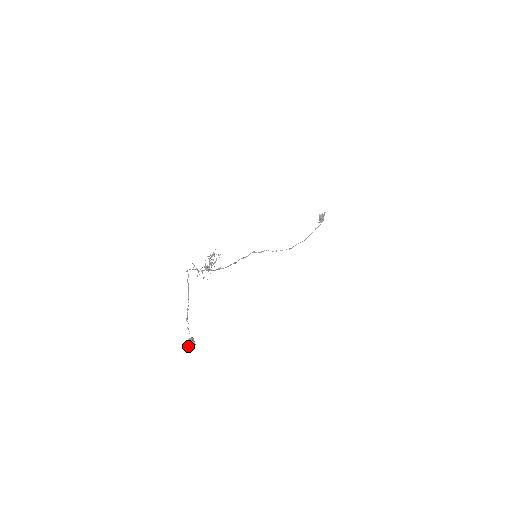
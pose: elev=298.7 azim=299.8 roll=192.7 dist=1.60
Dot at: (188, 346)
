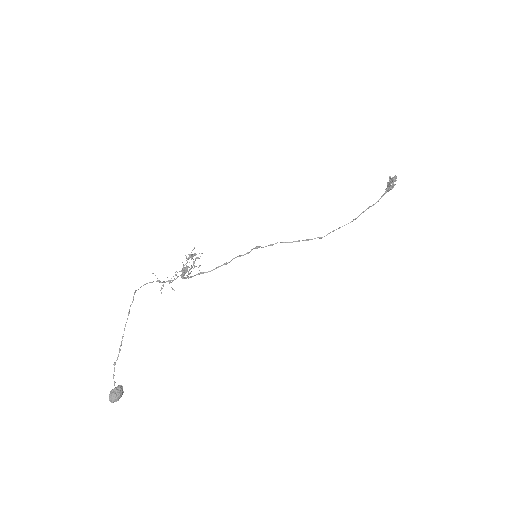
Dot at: (110, 399)
